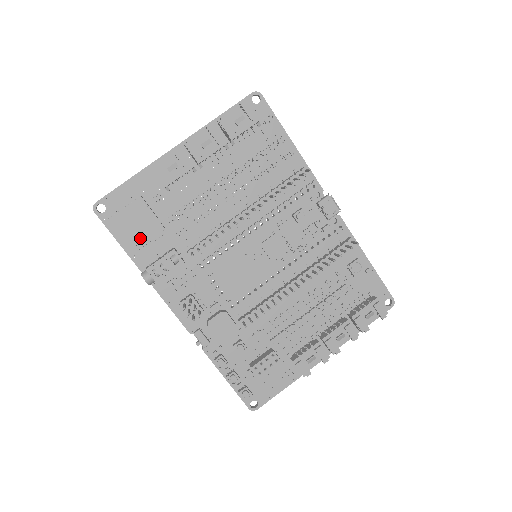
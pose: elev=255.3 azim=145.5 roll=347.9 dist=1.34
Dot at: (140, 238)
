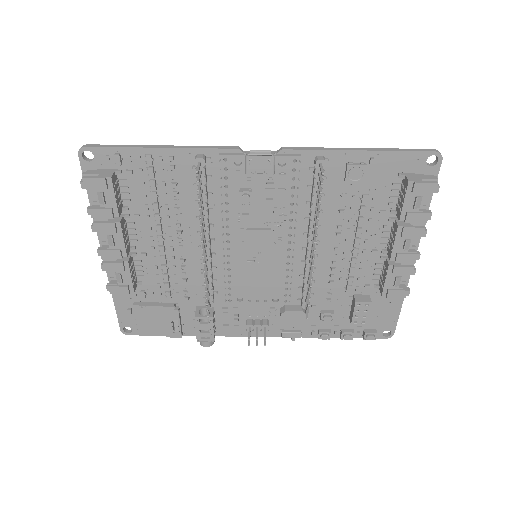
Dot at: (169, 325)
